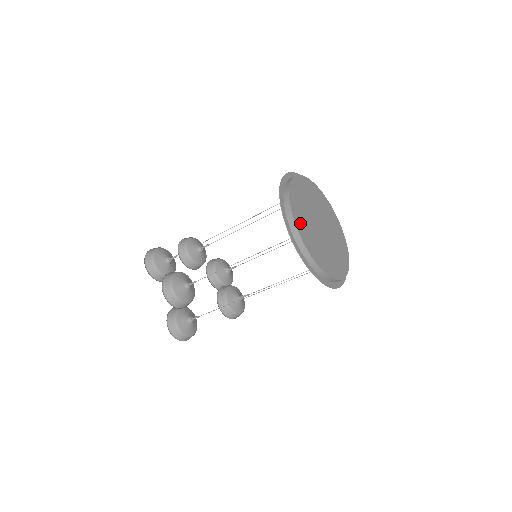
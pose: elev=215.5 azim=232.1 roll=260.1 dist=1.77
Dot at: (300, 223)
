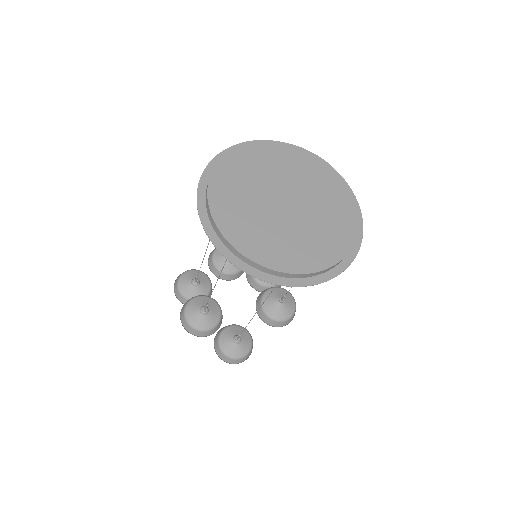
Dot at: (229, 219)
